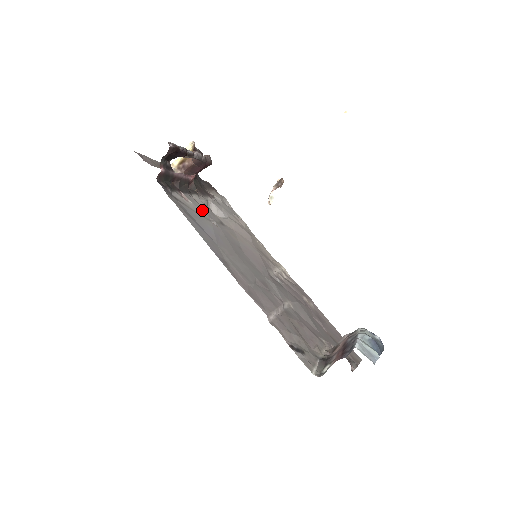
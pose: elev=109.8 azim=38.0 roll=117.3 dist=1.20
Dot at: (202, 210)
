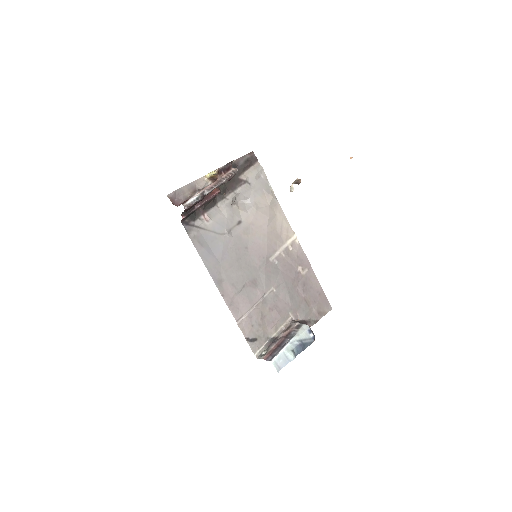
Dot at: (221, 223)
